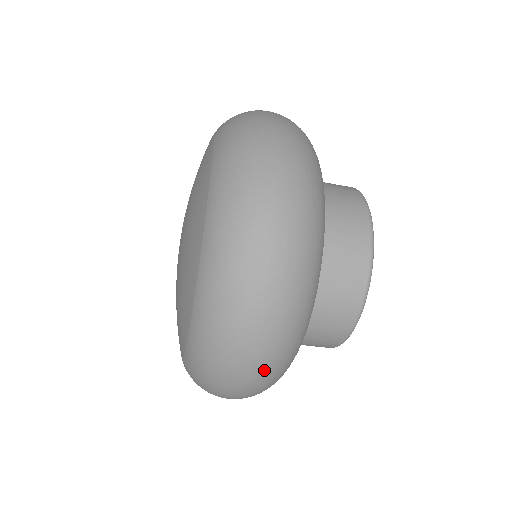
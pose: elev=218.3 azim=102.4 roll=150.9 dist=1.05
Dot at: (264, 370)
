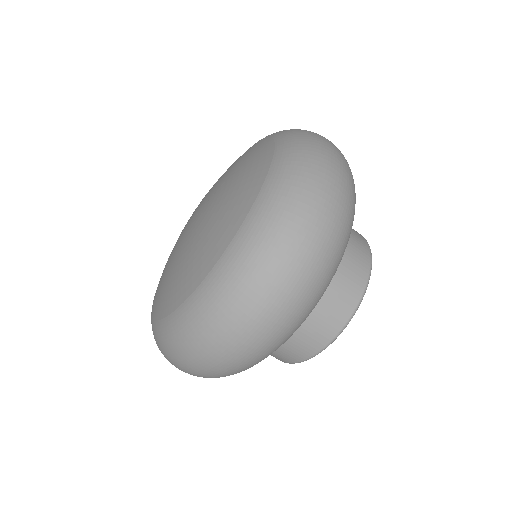
Dot at: (238, 361)
